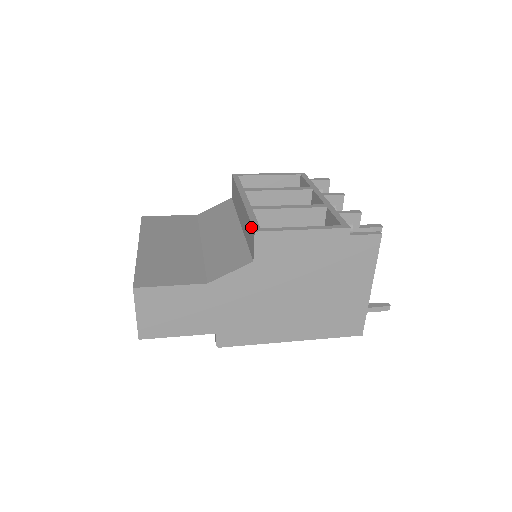
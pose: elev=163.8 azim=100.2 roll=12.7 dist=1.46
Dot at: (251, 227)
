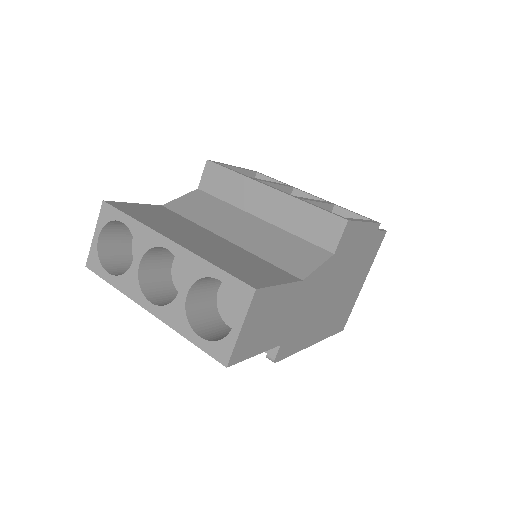
Dot at: (329, 216)
